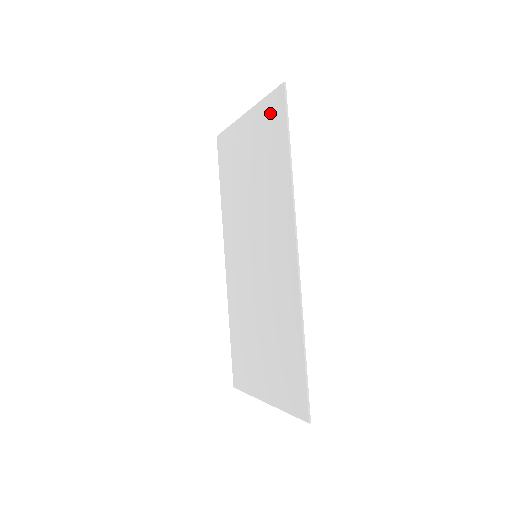
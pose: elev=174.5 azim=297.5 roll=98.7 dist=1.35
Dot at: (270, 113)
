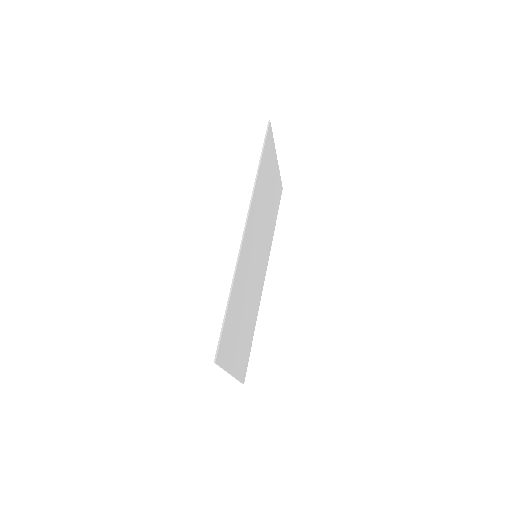
Dot at: (269, 146)
